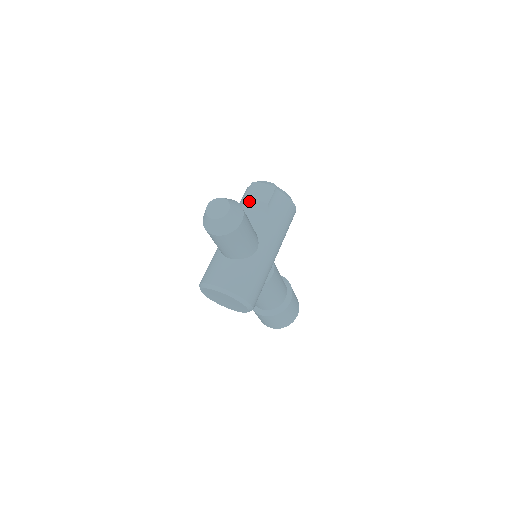
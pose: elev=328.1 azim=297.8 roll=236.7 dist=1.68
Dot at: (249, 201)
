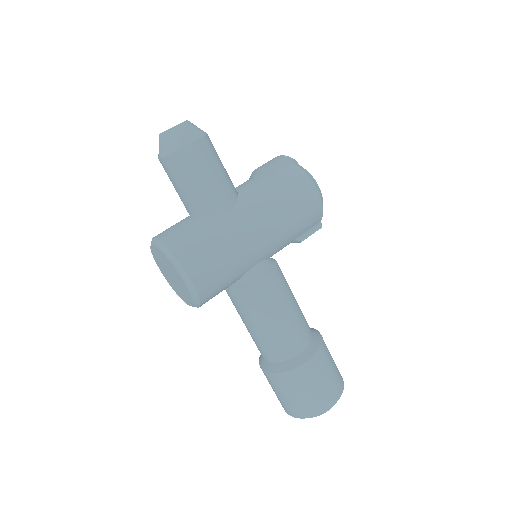
Dot at: (254, 172)
